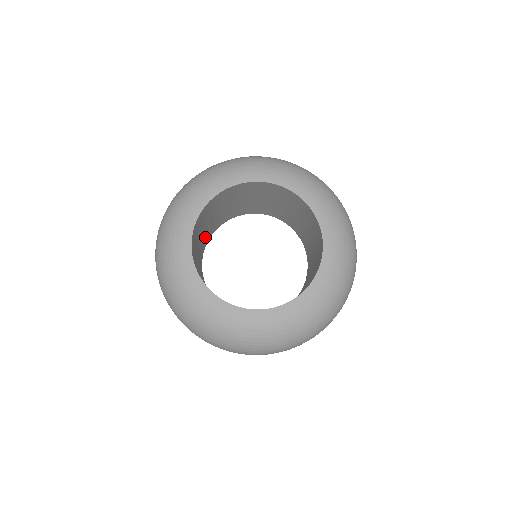
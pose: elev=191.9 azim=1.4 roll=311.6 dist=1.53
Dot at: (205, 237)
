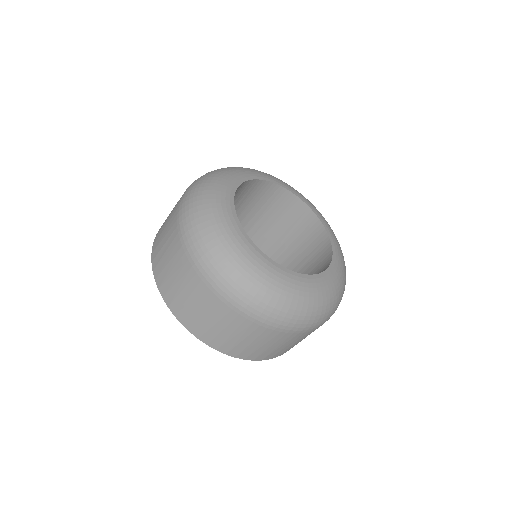
Dot at: occluded
